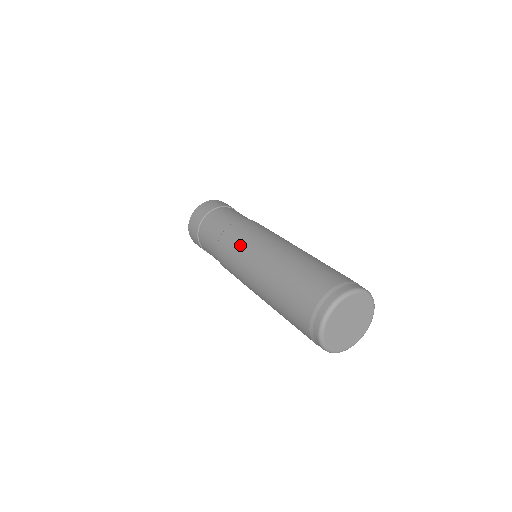
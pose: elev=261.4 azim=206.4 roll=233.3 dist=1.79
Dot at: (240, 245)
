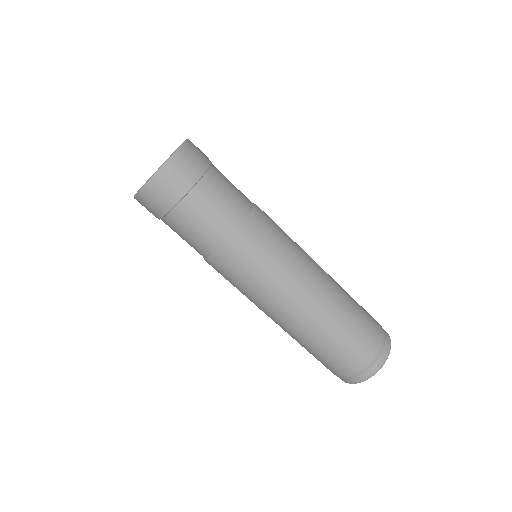
Dot at: (270, 269)
